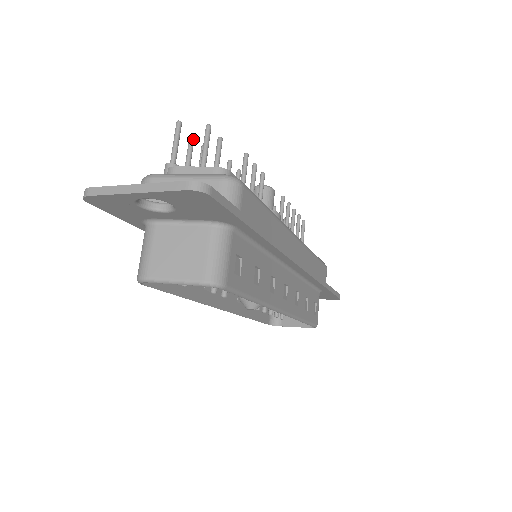
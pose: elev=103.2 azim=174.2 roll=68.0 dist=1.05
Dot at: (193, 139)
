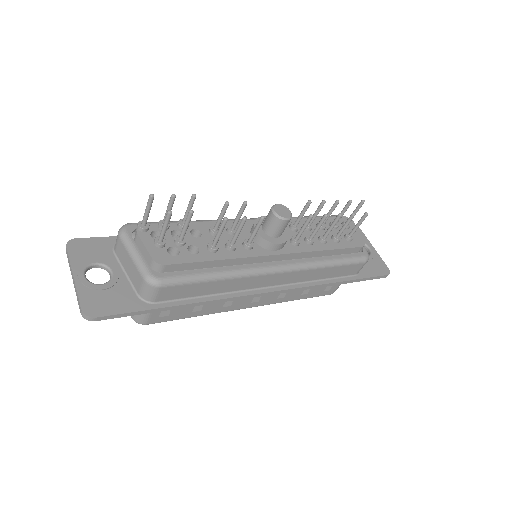
Dot at: (172, 200)
